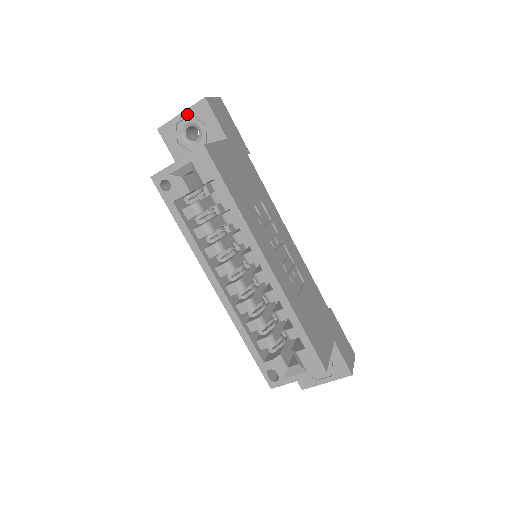
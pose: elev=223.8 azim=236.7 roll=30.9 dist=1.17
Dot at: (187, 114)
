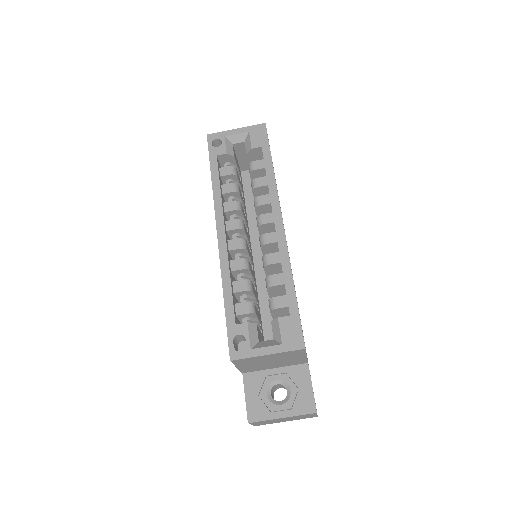
Dot at: occluded
